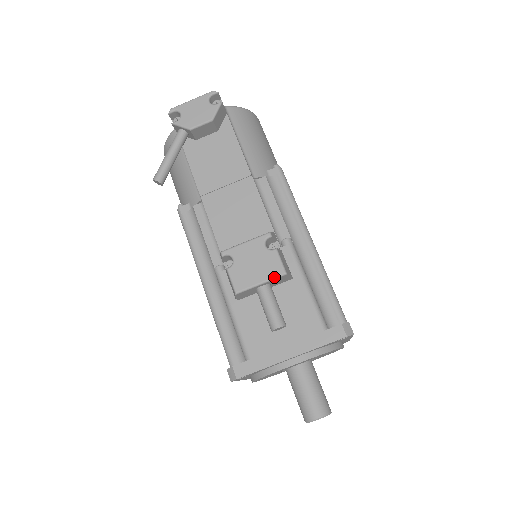
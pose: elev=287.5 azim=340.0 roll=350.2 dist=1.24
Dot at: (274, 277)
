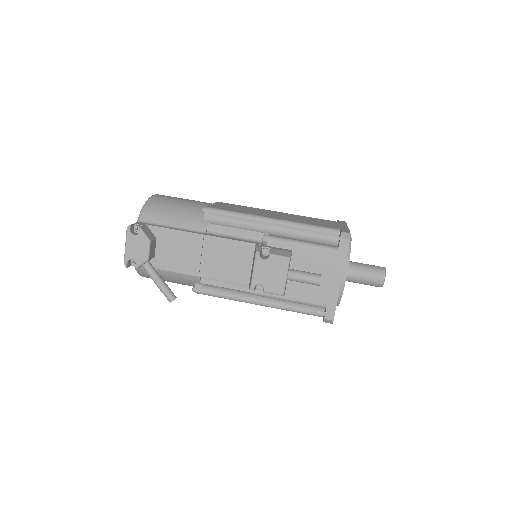
Dot at: (287, 267)
